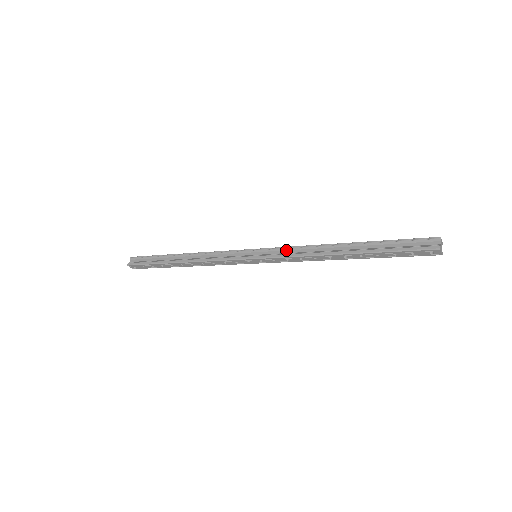
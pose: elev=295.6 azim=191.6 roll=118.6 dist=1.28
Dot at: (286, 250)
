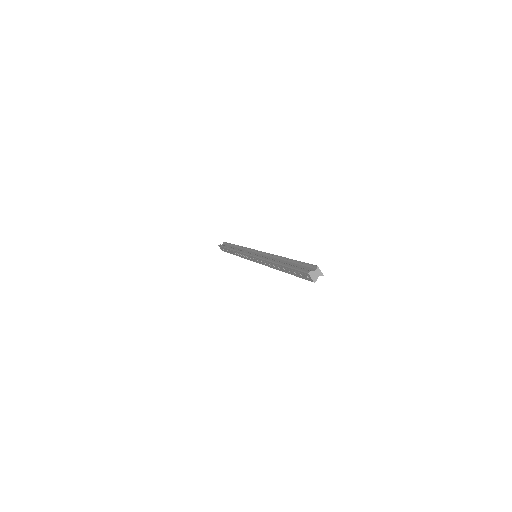
Dot at: (265, 255)
